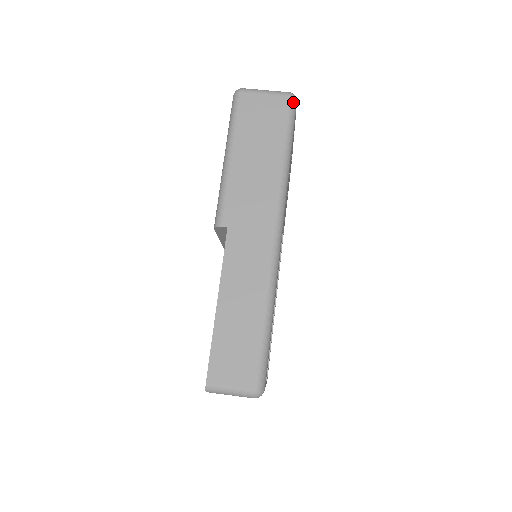
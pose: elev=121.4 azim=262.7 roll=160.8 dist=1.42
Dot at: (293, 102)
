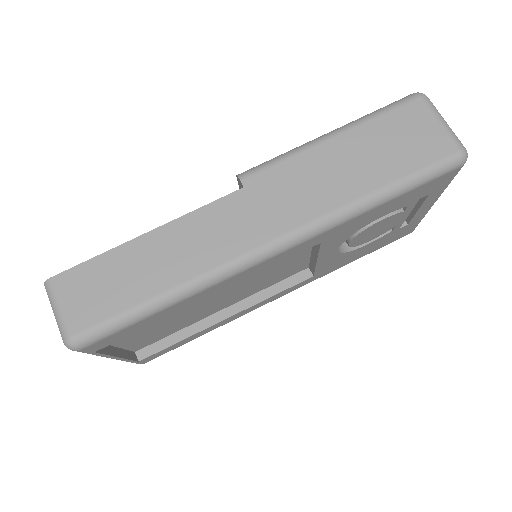
Dot at: (456, 160)
